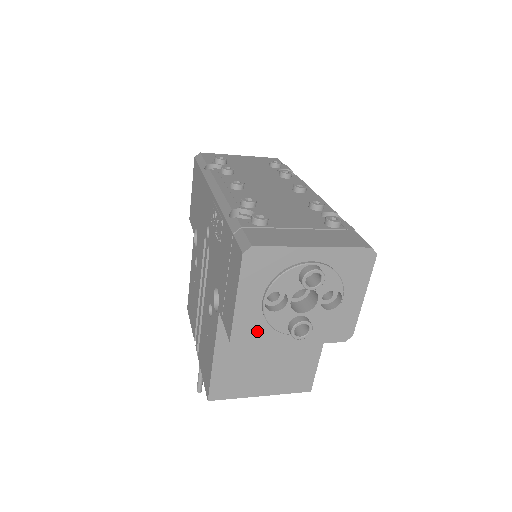
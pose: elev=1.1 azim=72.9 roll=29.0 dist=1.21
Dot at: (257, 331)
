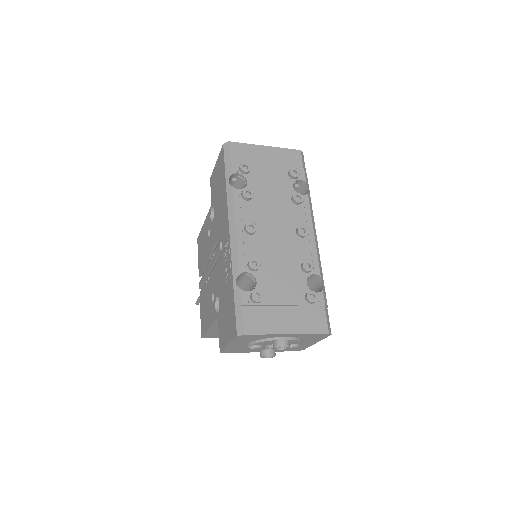
Dot at: (239, 350)
